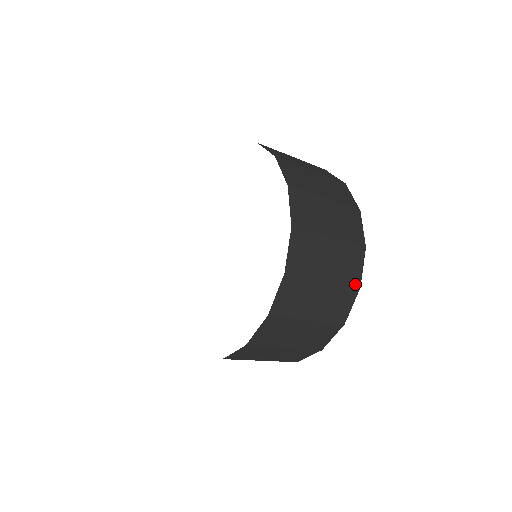
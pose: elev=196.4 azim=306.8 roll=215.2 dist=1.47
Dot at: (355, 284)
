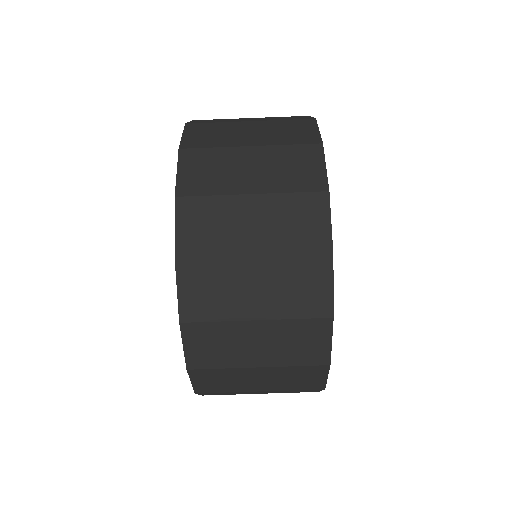
Dot at: (310, 142)
